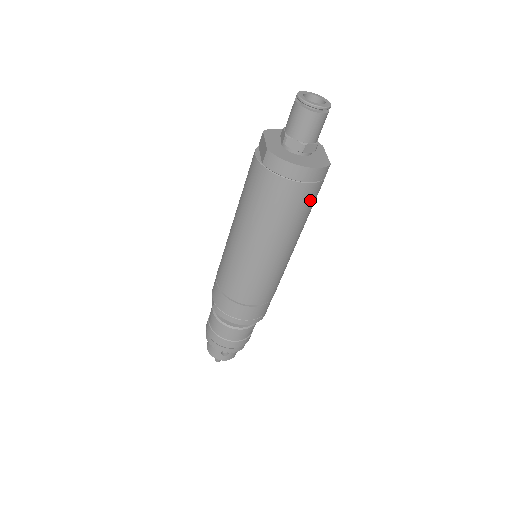
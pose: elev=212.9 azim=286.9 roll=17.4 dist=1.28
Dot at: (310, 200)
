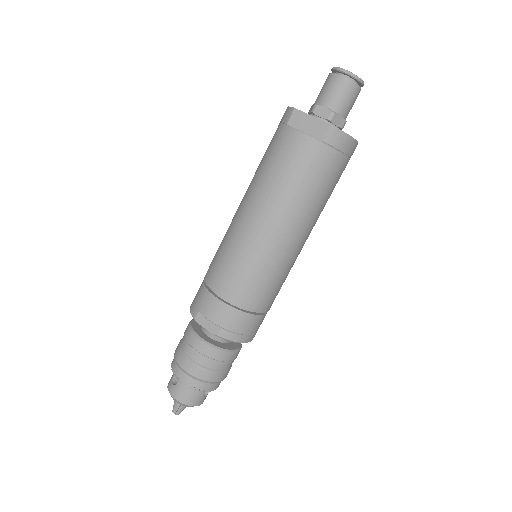
Dot at: occluded
